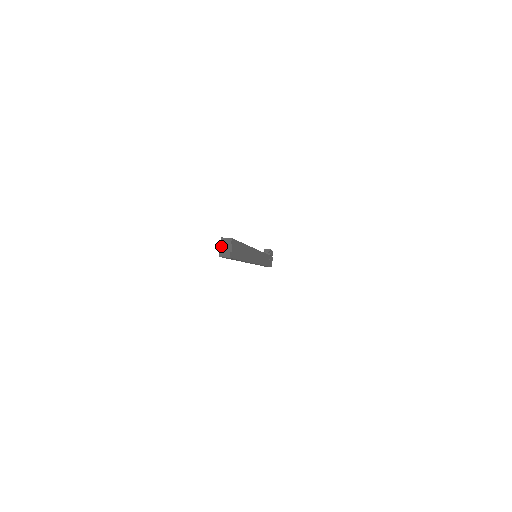
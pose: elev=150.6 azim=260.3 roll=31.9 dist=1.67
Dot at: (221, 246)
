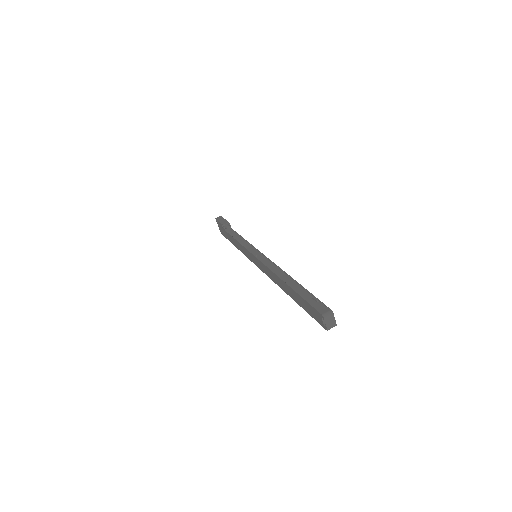
Dot at: (326, 323)
